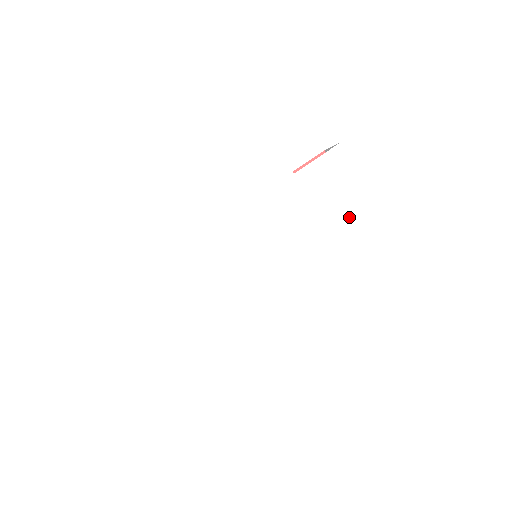
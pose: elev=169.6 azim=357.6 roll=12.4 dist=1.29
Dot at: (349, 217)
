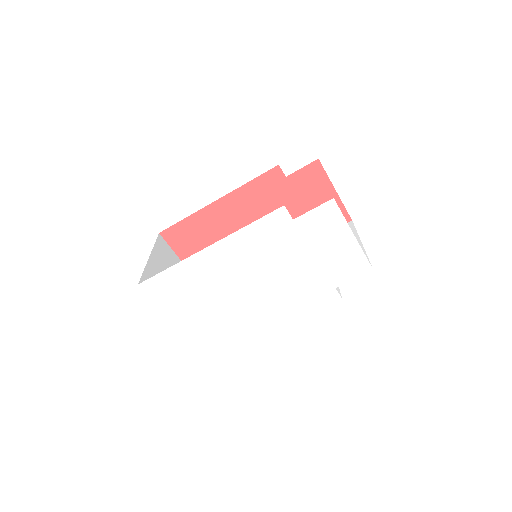
Dot at: (334, 252)
